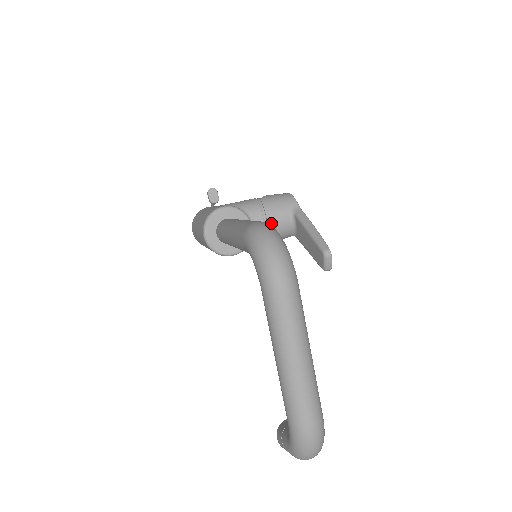
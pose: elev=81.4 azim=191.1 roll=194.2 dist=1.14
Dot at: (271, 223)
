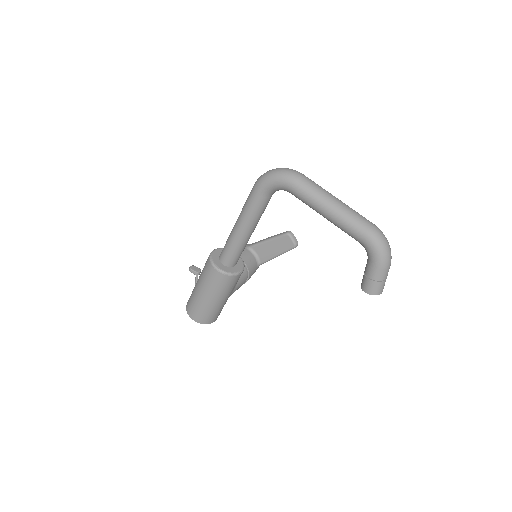
Dot at: (242, 258)
